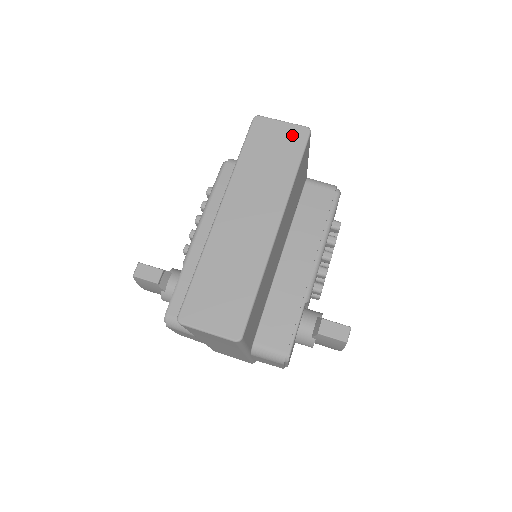
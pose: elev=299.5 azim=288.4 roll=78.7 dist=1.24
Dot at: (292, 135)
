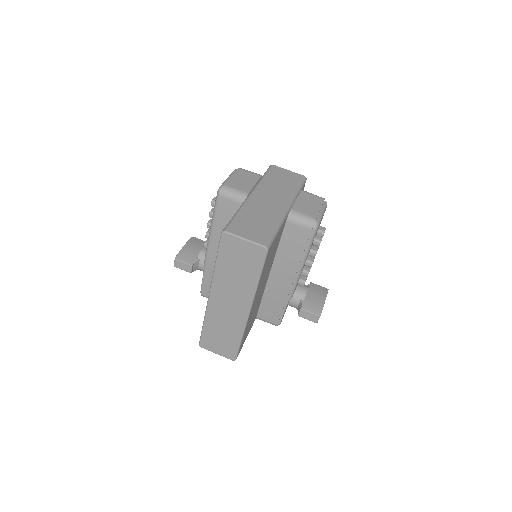
Dot at: (253, 252)
